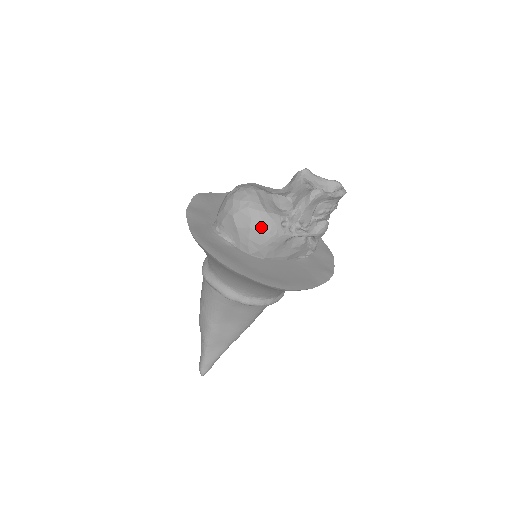
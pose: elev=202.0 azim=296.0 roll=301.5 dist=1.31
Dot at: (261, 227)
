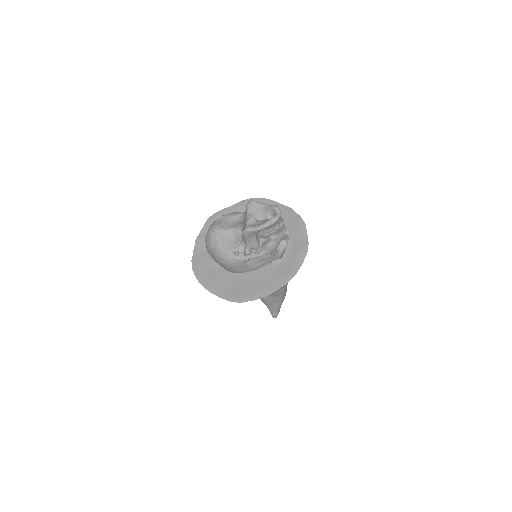
Dot at: (221, 260)
